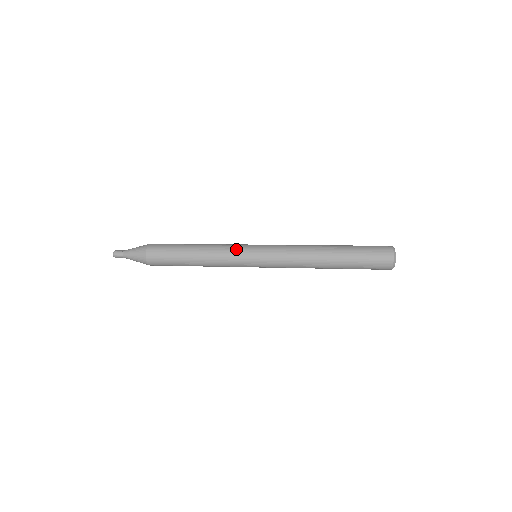
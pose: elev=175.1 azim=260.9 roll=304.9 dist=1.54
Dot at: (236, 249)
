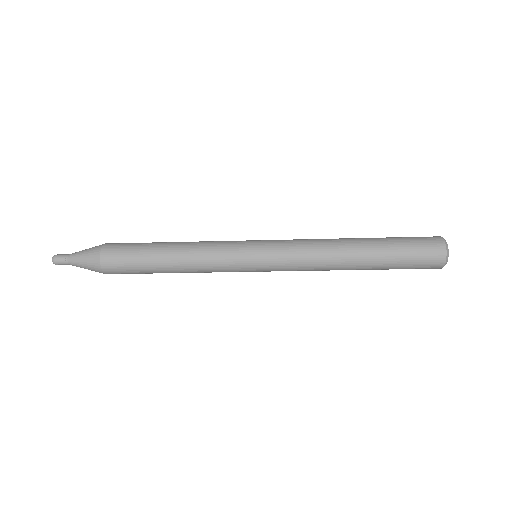
Dot at: (229, 247)
